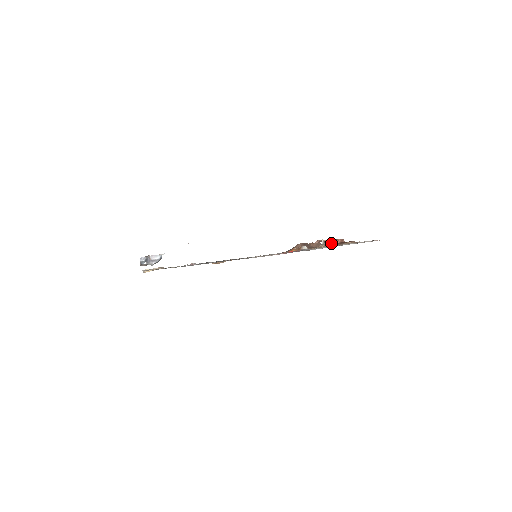
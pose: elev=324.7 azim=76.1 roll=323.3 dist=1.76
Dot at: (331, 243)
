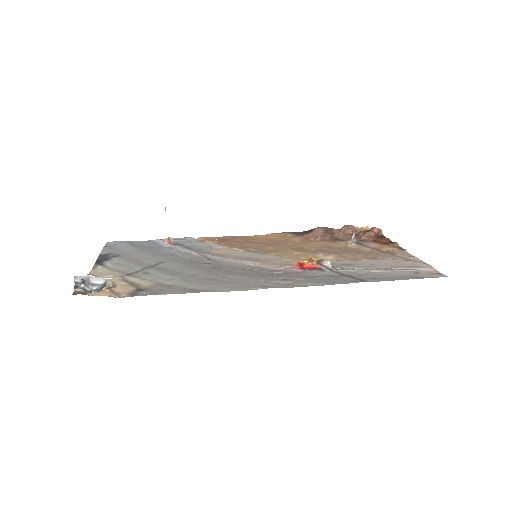
Dot at: (364, 236)
